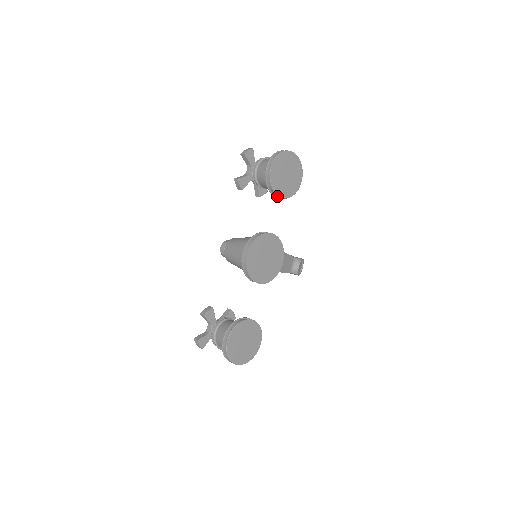
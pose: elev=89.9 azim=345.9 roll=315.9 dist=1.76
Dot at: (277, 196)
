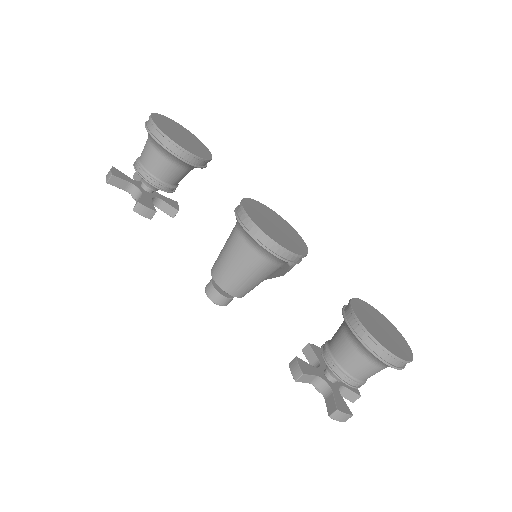
Dot at: (200, 166)
